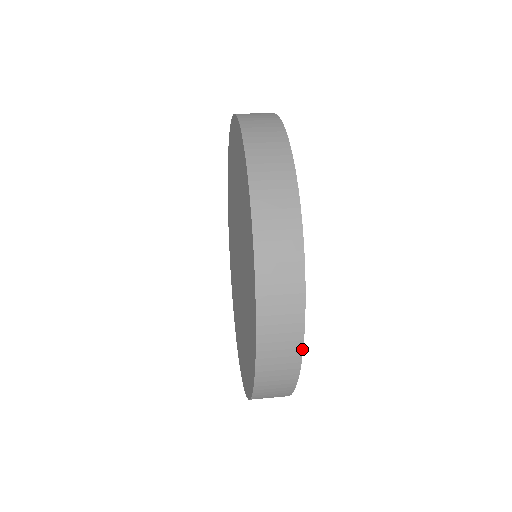
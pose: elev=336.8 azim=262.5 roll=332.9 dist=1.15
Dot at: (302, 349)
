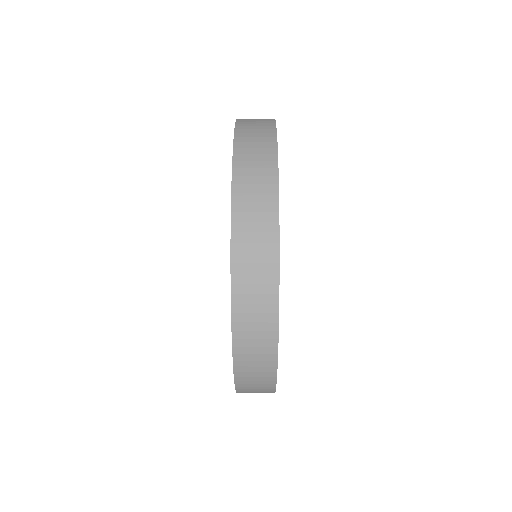
Dot at: (278, 224)
